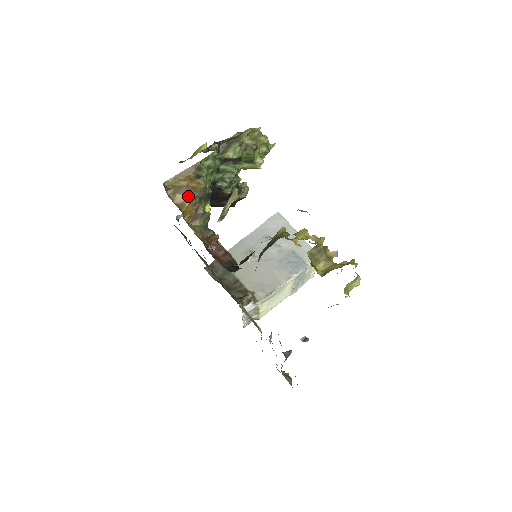
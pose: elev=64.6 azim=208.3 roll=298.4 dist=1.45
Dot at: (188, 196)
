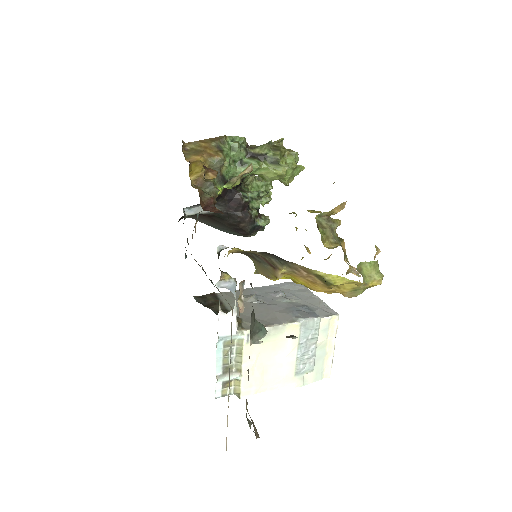
Dot at: (202, 159)
